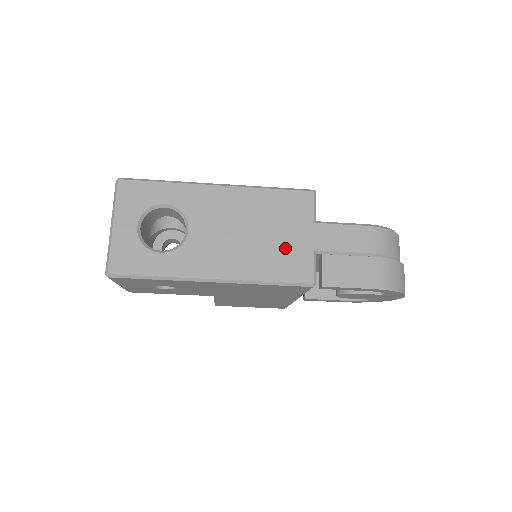
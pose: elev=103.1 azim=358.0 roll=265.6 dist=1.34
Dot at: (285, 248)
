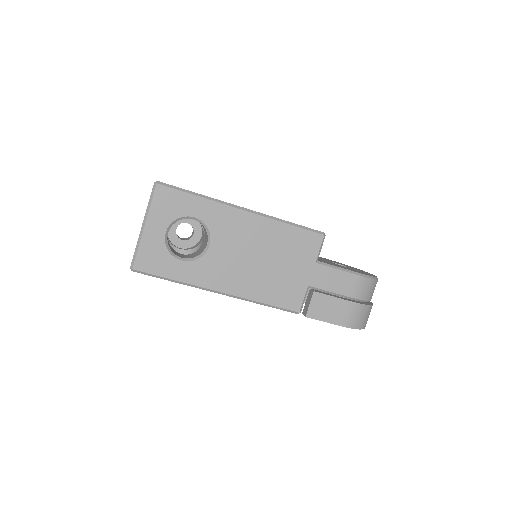
Dot at: (286, 279)
